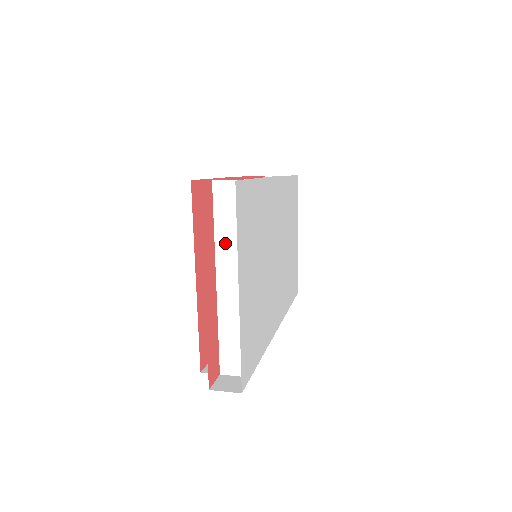
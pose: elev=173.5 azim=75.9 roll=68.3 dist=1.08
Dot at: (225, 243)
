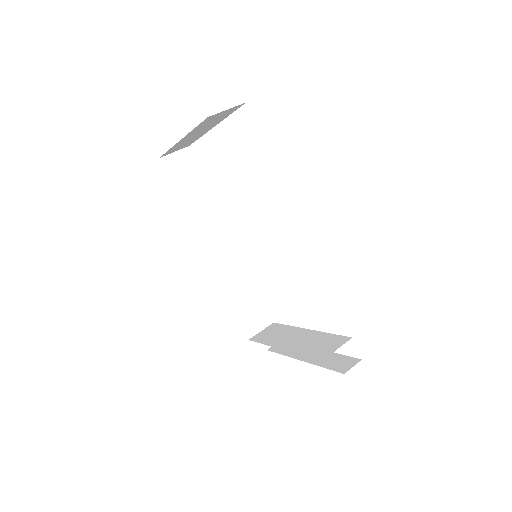
Dot at: (312, 341)
